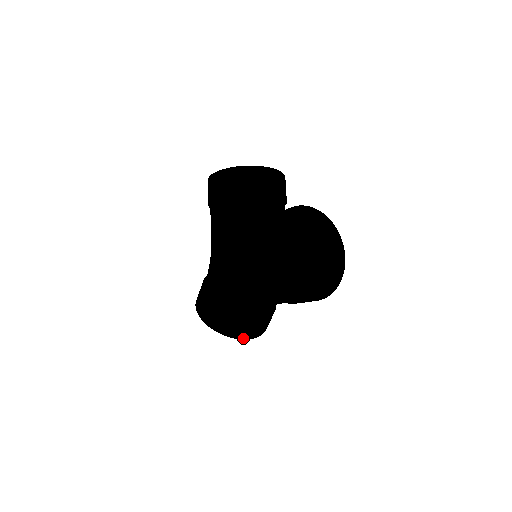
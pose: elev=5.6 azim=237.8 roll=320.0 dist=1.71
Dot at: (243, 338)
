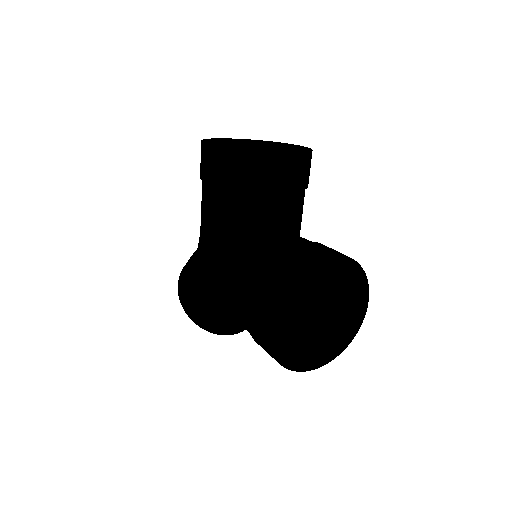
Dot at: (230, 334)
